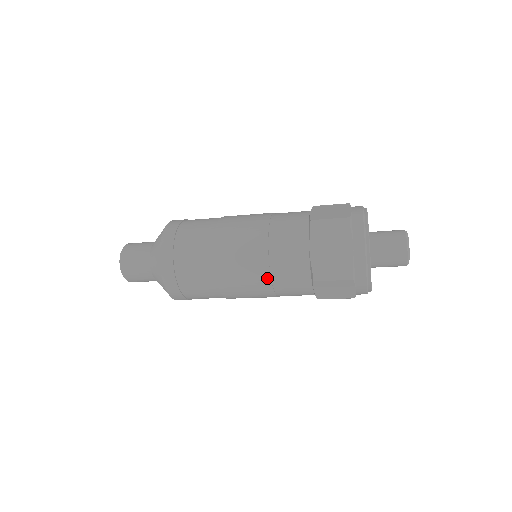
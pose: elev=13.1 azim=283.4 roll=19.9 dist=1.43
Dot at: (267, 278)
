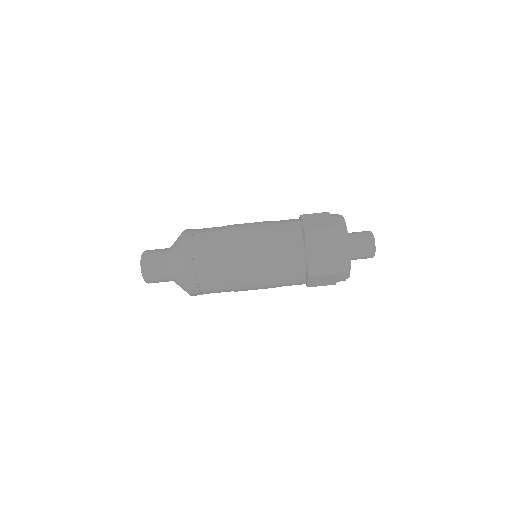
Dot at: (268, 242)
